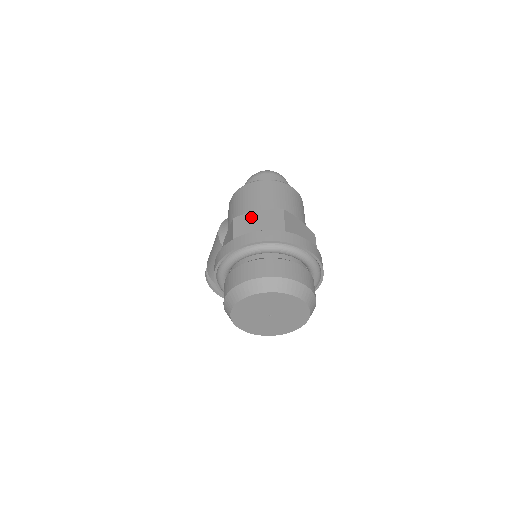
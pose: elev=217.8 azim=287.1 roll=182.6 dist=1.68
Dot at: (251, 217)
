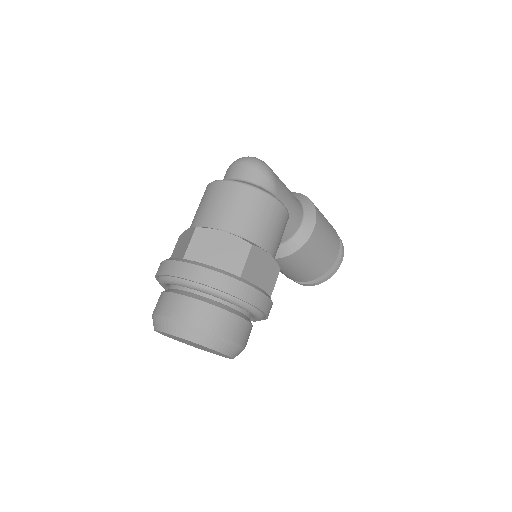
Dot at: (183, 236)
